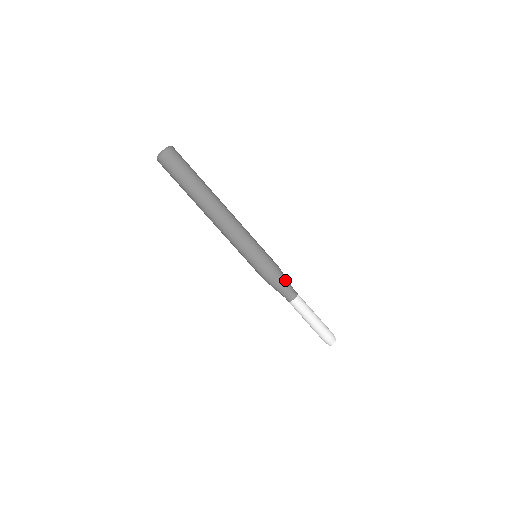
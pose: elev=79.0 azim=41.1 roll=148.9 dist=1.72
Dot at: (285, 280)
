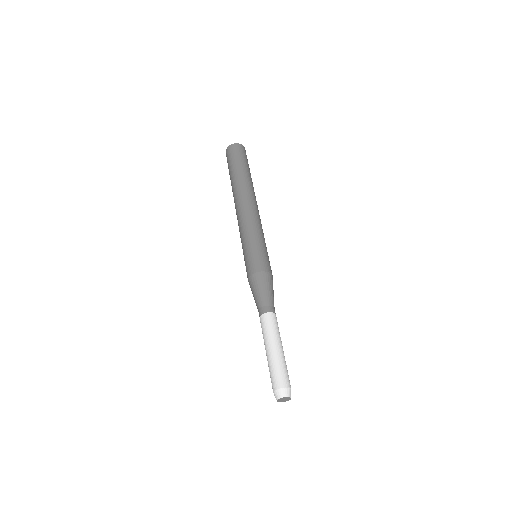
Dot at: (267, 288)
